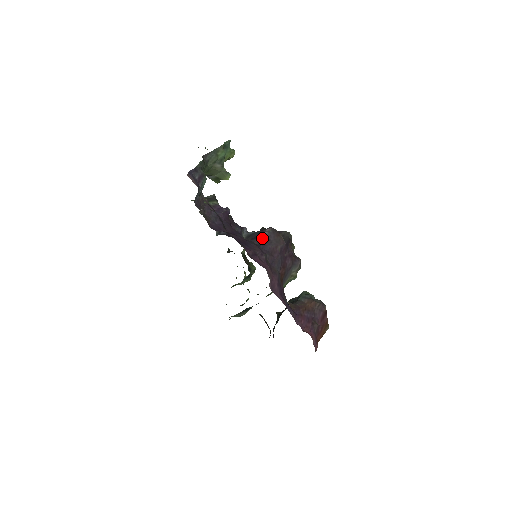
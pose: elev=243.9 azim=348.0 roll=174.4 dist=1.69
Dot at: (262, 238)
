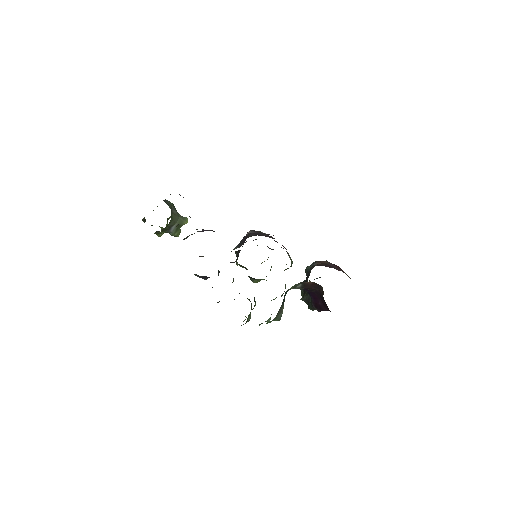
Dot at: (252, 234)
